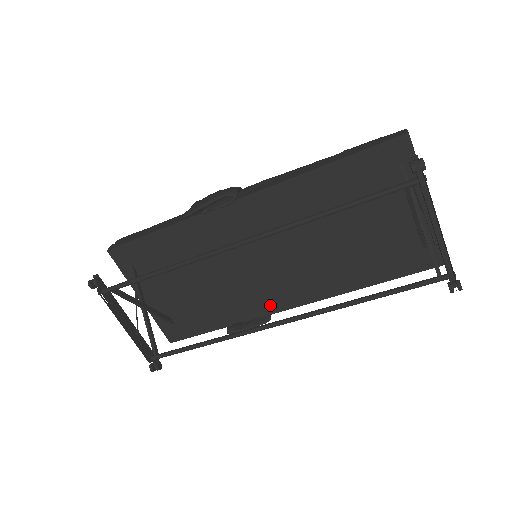
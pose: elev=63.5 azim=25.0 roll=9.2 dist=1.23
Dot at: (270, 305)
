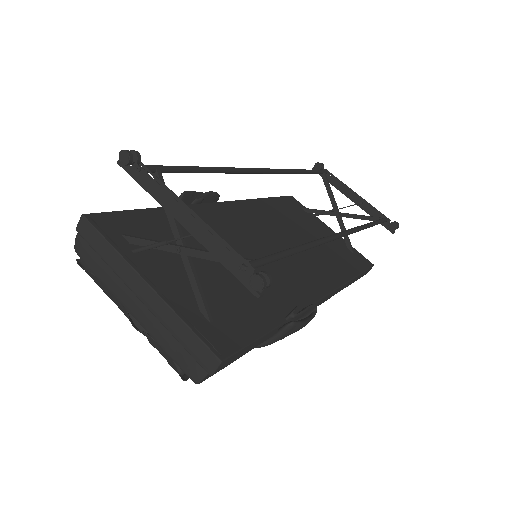
Dot at: (304, 293)
